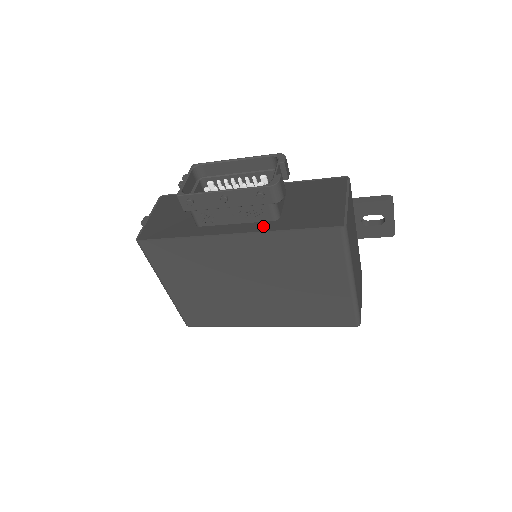
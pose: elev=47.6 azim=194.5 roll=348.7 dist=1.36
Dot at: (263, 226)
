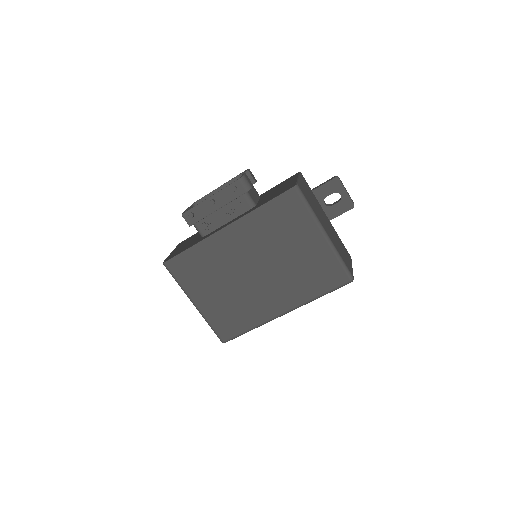
Dot at: (245, 213)
